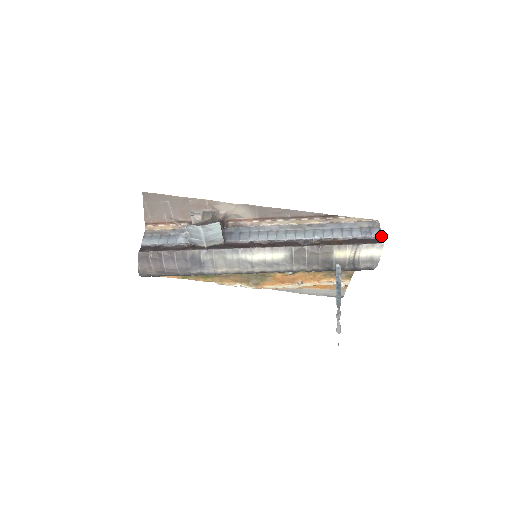
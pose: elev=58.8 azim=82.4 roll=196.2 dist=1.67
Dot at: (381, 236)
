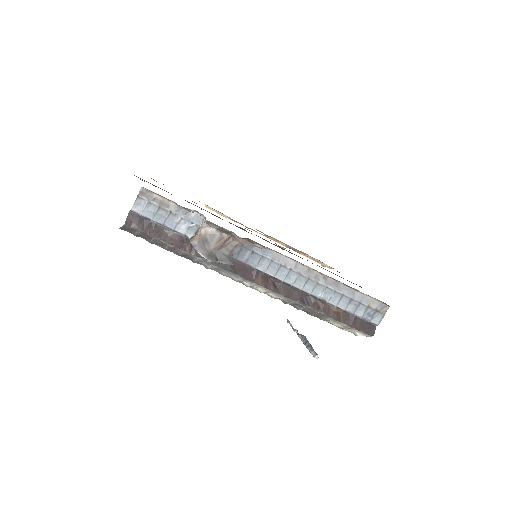
Dot at: occluded
